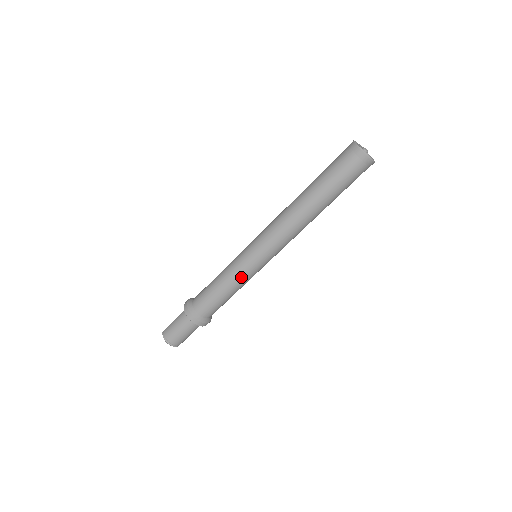
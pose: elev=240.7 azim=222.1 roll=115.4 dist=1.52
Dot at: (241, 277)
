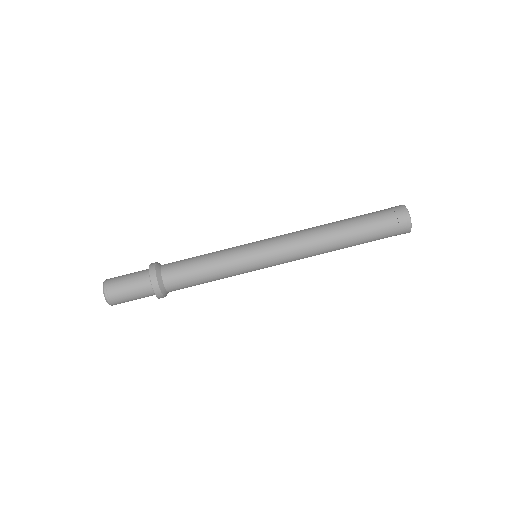
Dot at: (230, 254)
